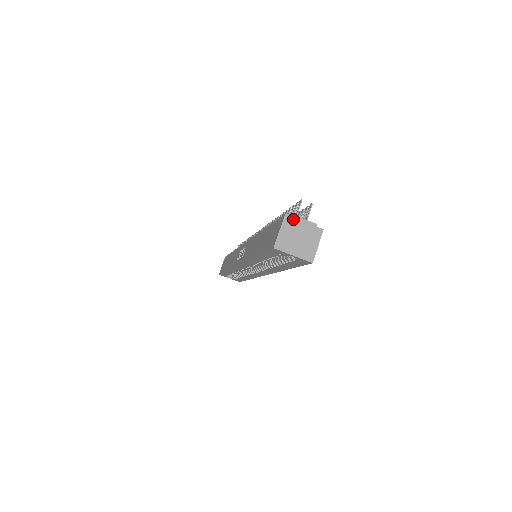
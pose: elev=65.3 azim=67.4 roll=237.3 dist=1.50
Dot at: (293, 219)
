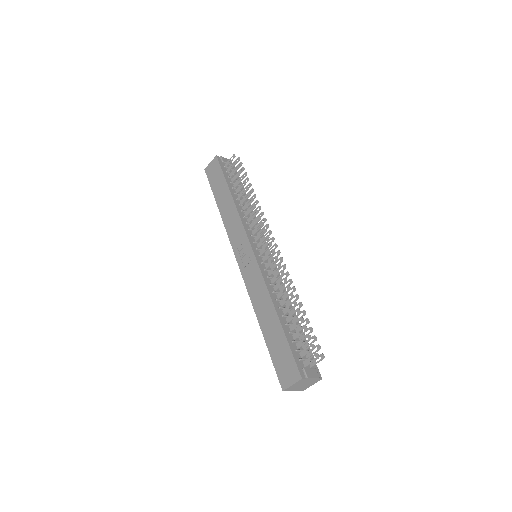
Dot at: (306, 379)
